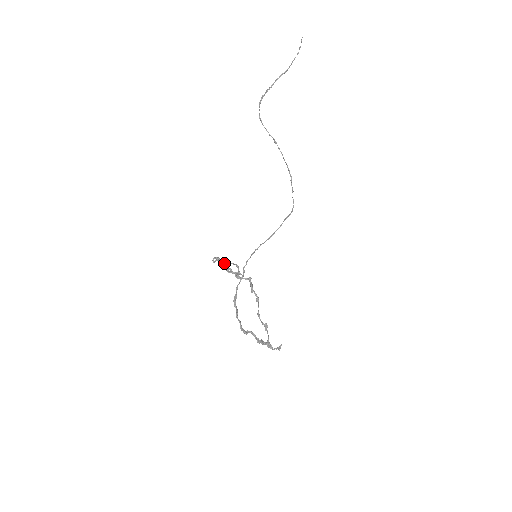
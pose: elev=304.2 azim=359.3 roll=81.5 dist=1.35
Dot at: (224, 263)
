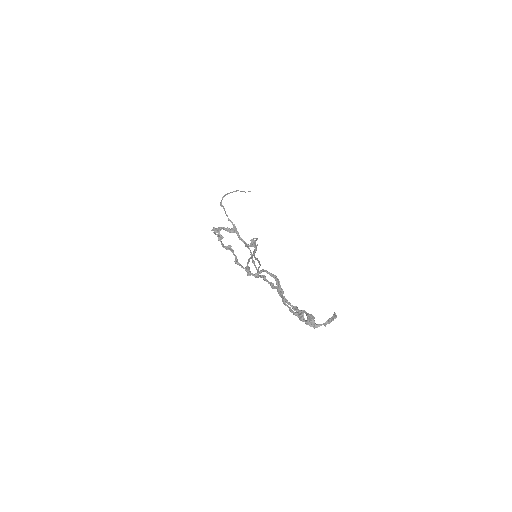
Dot at: (234, 230)
